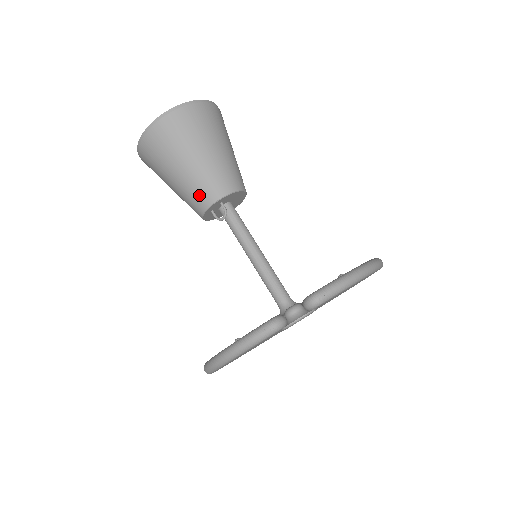
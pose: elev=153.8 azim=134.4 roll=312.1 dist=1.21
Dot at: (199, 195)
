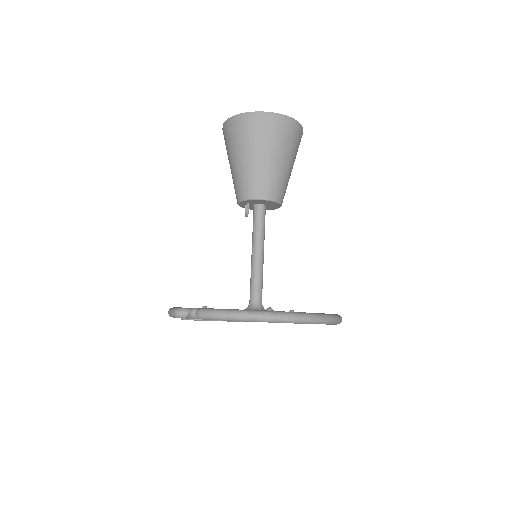
Dot at: (235, 191)
